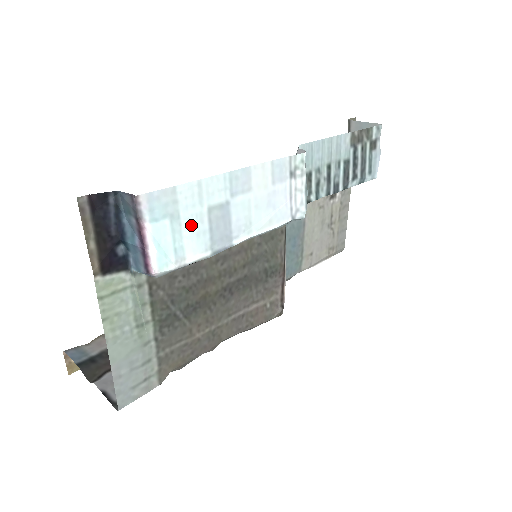
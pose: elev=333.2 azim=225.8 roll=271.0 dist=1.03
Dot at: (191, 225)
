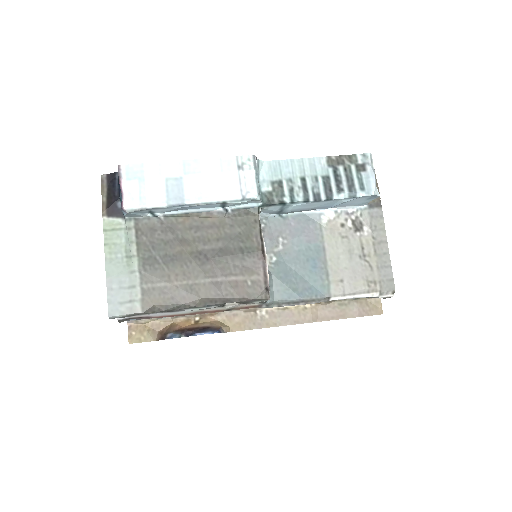
Dot at: (153, 186)
